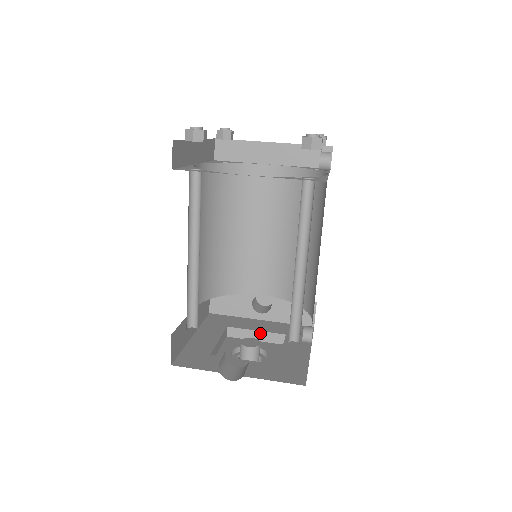
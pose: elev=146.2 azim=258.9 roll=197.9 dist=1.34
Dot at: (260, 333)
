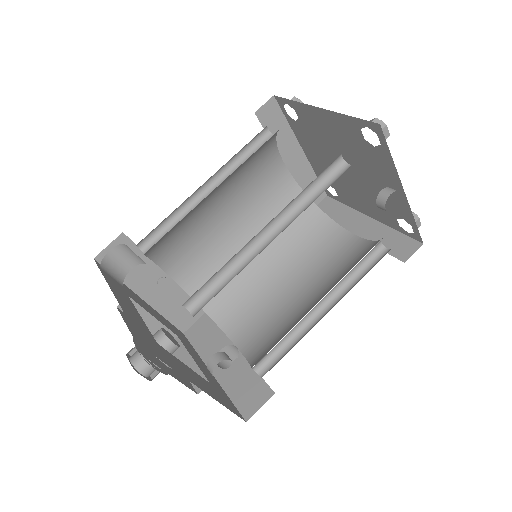
Dot at: (193, 363)
